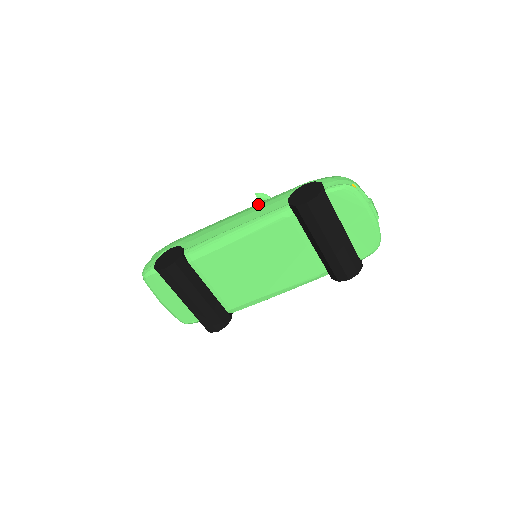
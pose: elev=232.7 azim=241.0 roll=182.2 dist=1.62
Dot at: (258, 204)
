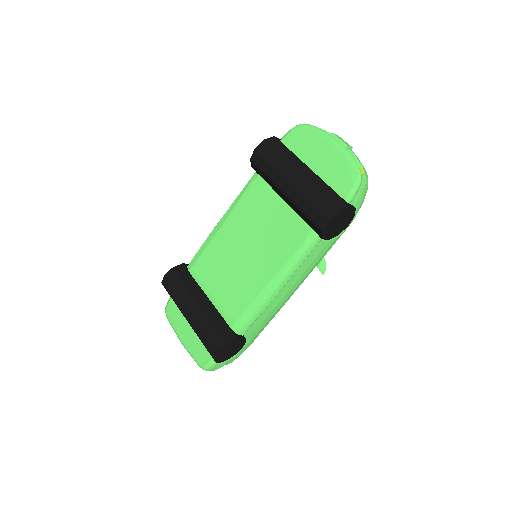
Dot at: occluded
